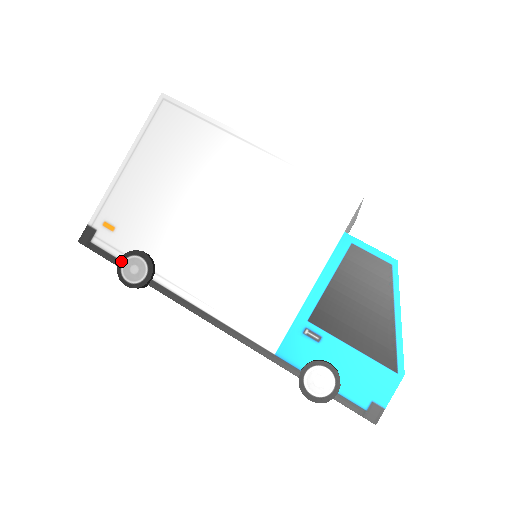
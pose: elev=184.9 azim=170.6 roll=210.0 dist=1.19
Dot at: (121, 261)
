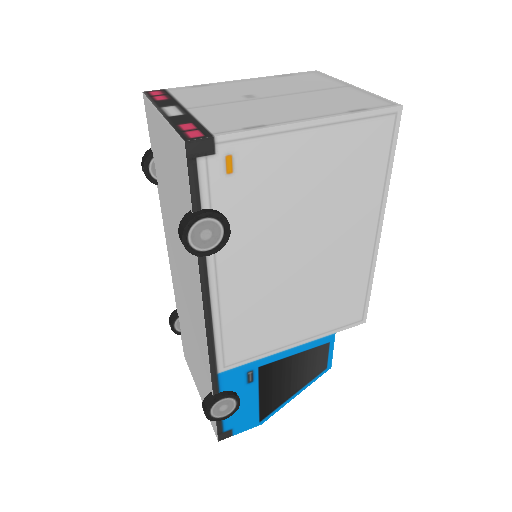
Dot at: (205, 215)
